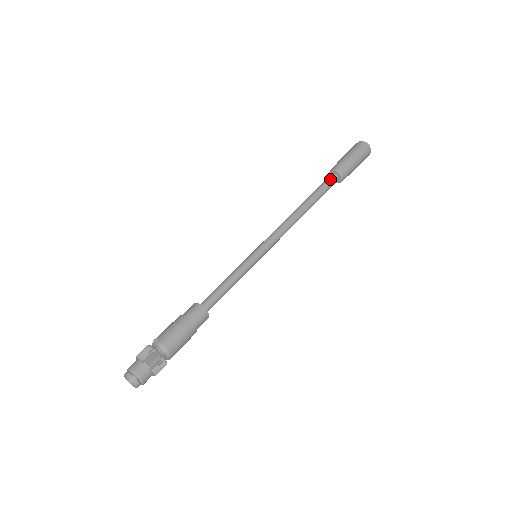
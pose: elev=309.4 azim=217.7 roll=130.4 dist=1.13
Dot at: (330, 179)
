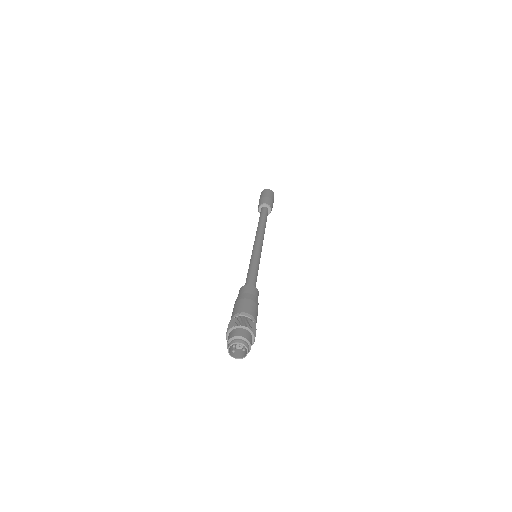
Dot at: (266, 210)
